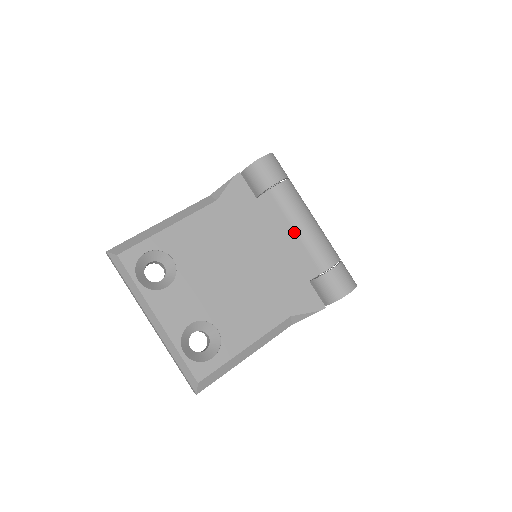
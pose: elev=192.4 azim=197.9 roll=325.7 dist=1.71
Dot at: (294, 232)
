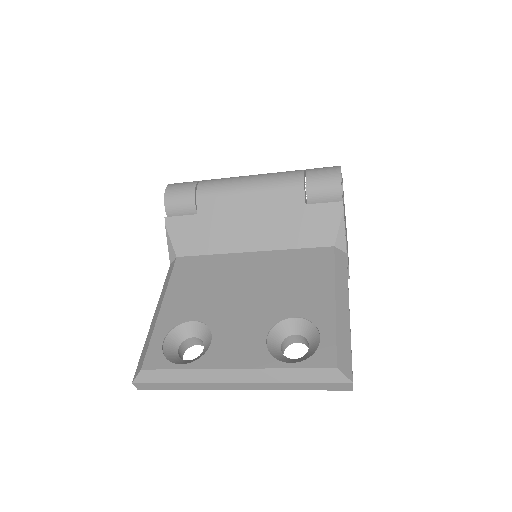
Dot at: (248, 194)
